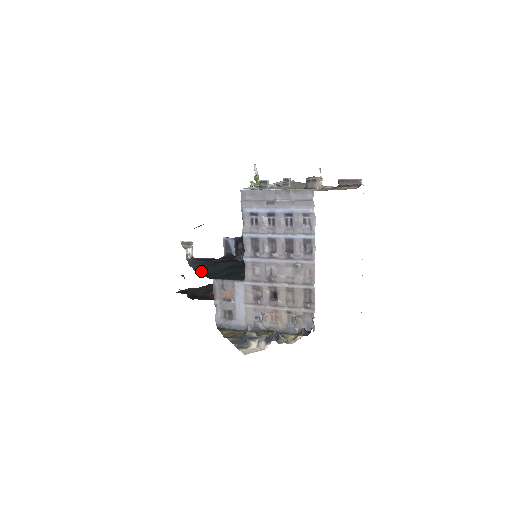
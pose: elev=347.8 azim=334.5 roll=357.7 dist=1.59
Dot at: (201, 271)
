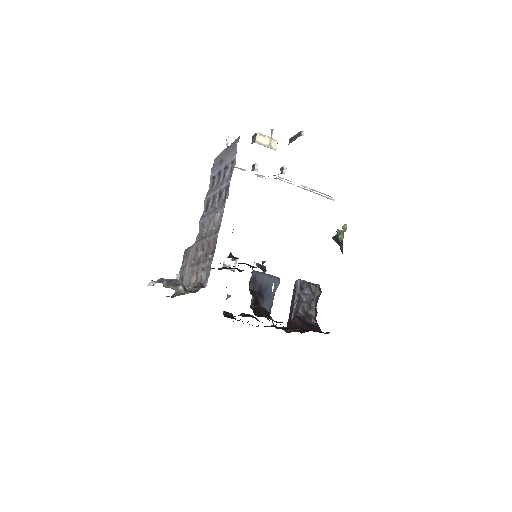
Dot at: occluded
